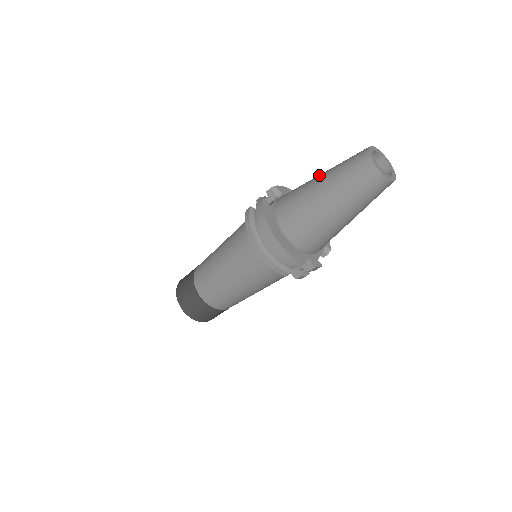
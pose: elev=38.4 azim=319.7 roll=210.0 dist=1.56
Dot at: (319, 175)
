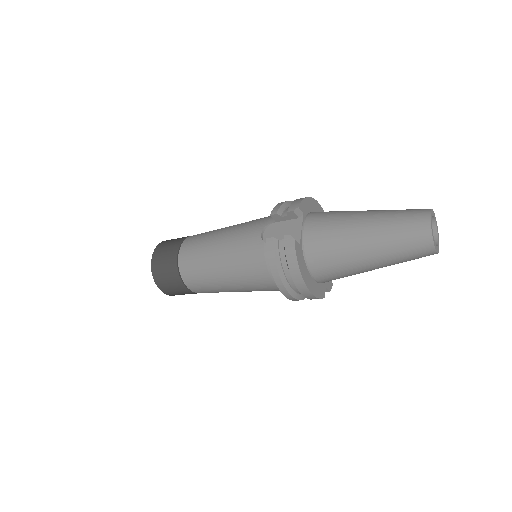
Dot at: (362, 224)
